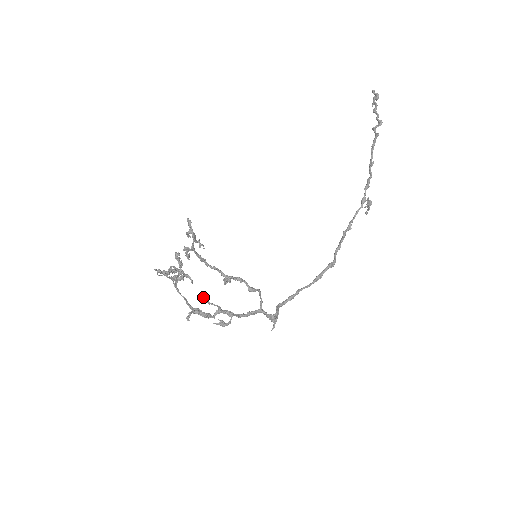
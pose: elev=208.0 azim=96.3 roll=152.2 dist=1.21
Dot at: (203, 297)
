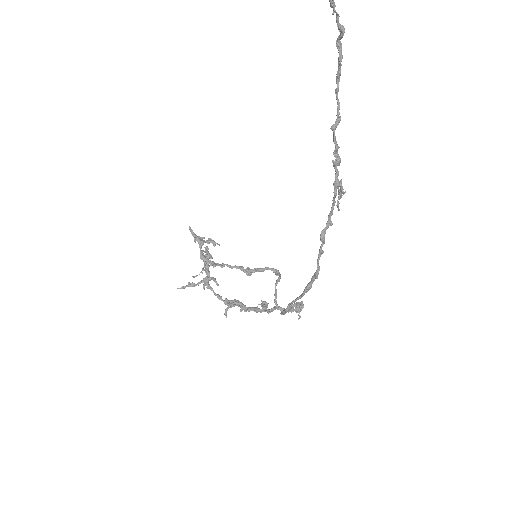
Dot at: (224, 303)
